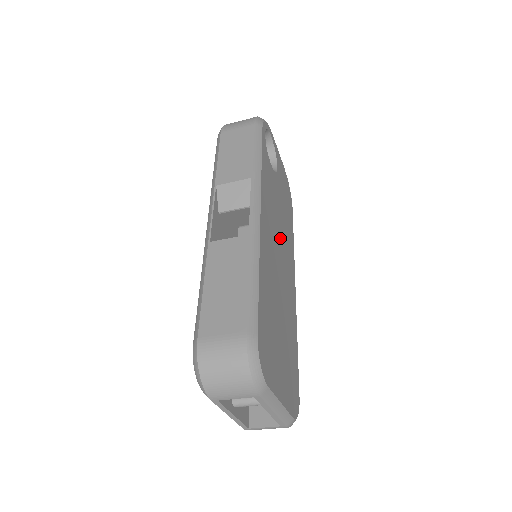
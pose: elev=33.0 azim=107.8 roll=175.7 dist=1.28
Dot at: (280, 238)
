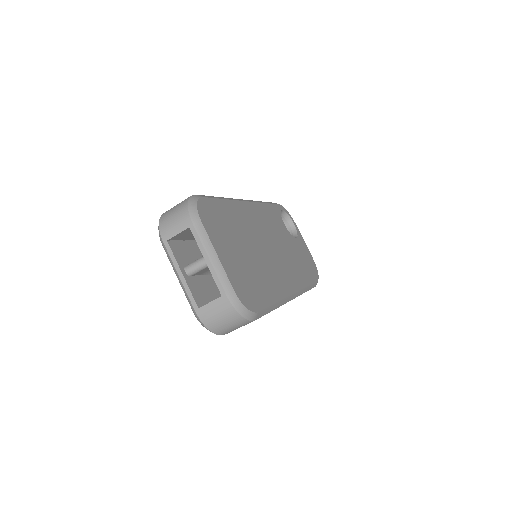
Dot at: (278, 248)
